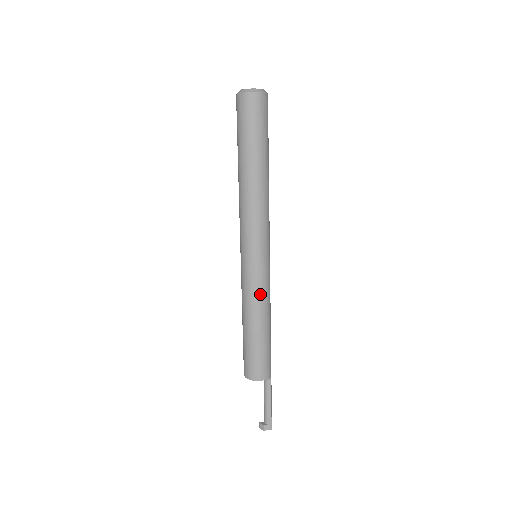
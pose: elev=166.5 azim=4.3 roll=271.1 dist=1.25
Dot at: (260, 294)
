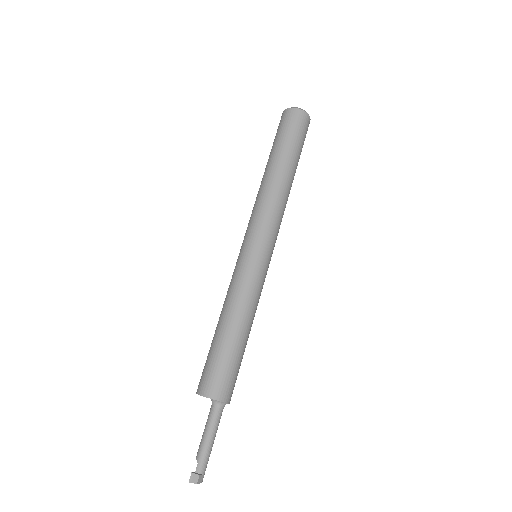
Dot at: (260, 295)
